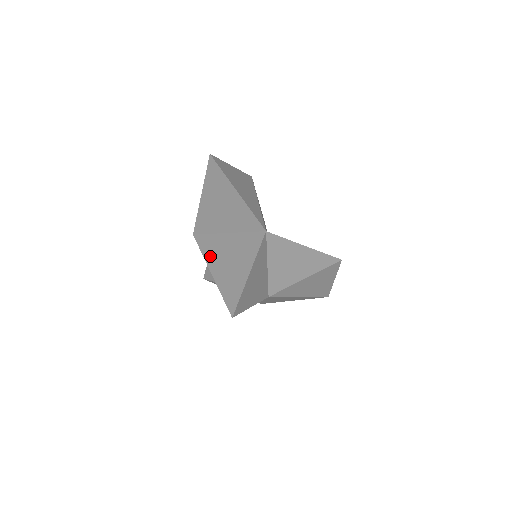
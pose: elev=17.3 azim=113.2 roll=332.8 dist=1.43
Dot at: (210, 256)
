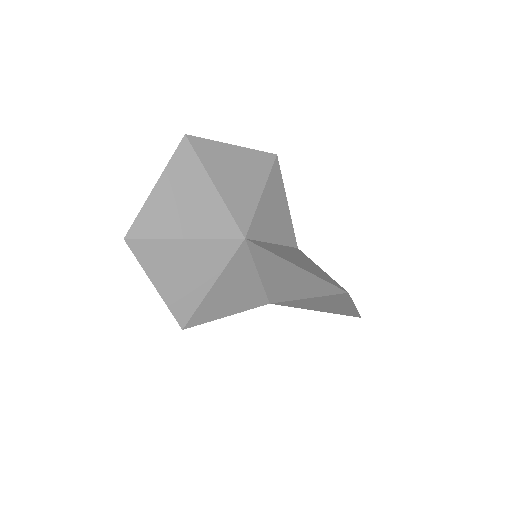
Dot at: (150, 263)
